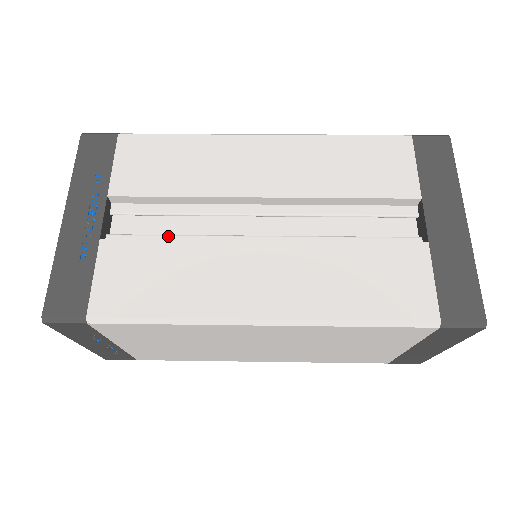
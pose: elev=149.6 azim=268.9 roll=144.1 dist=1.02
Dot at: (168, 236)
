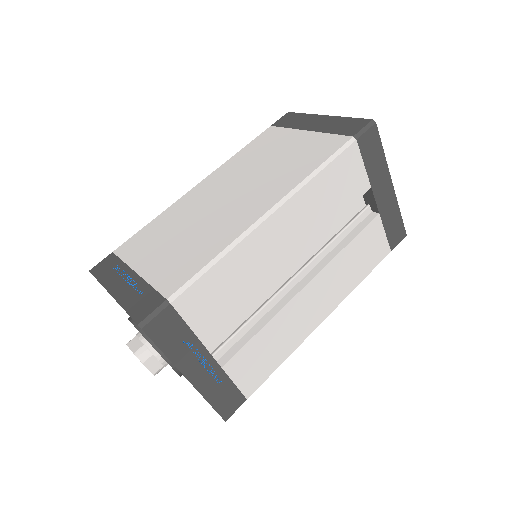
Dot at: (248, 324)
